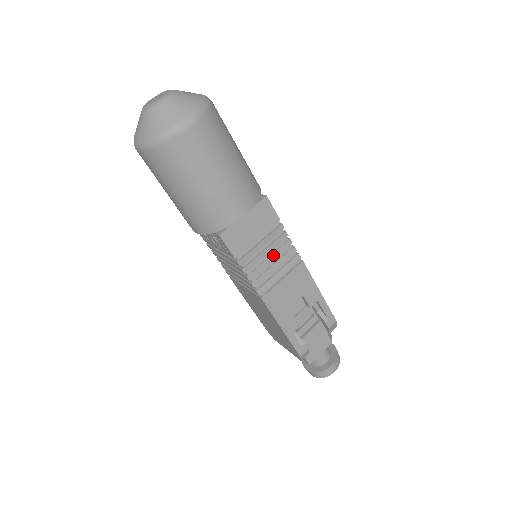
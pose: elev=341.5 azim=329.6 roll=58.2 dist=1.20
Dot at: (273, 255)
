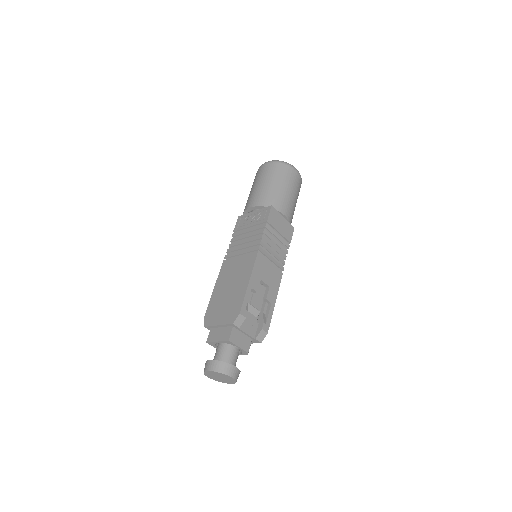
Dot at: (277, 249)
